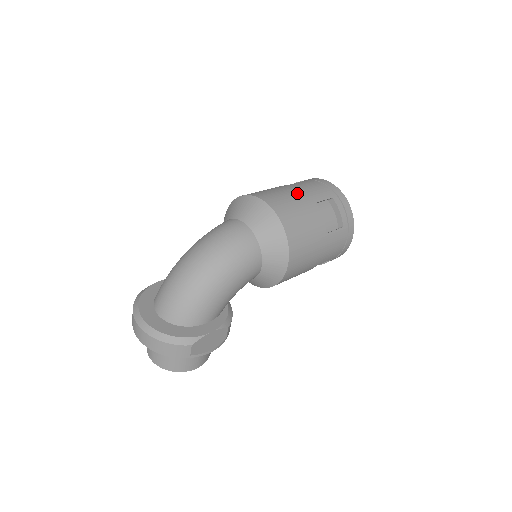
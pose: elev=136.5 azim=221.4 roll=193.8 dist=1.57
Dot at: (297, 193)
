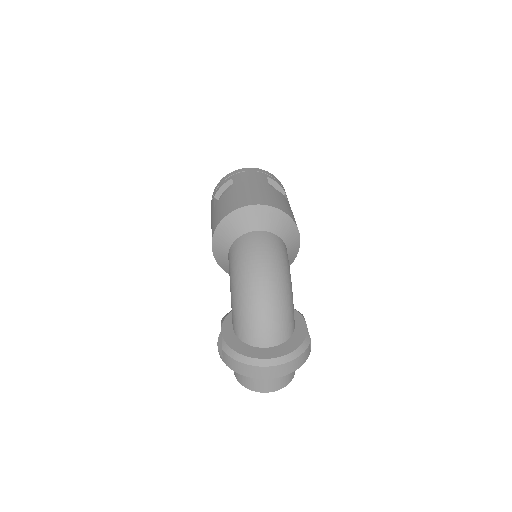
Dot at: (255, 187)
